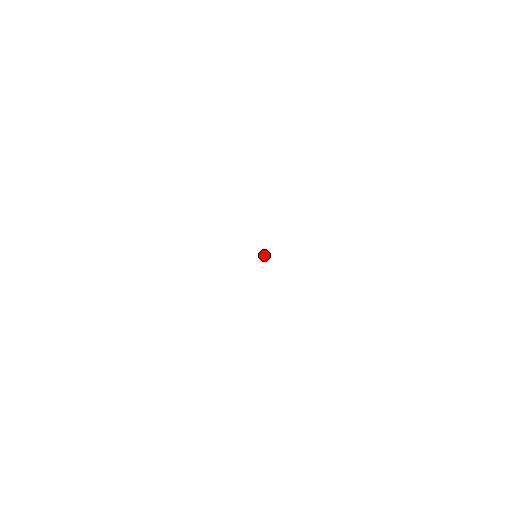
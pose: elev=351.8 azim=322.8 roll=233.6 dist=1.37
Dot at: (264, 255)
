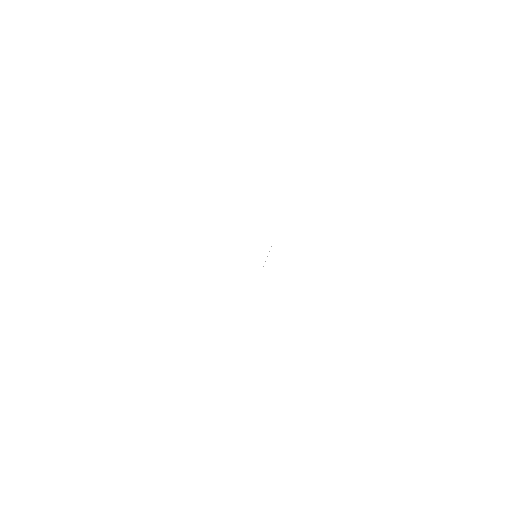
Dot at: occluded
